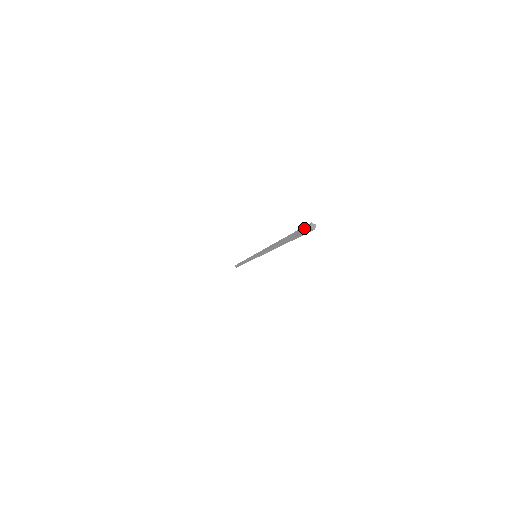
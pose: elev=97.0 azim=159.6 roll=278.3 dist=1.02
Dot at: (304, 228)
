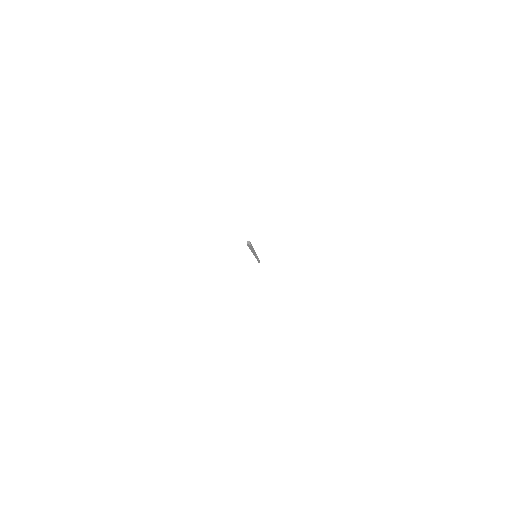
Dot at: occluded
